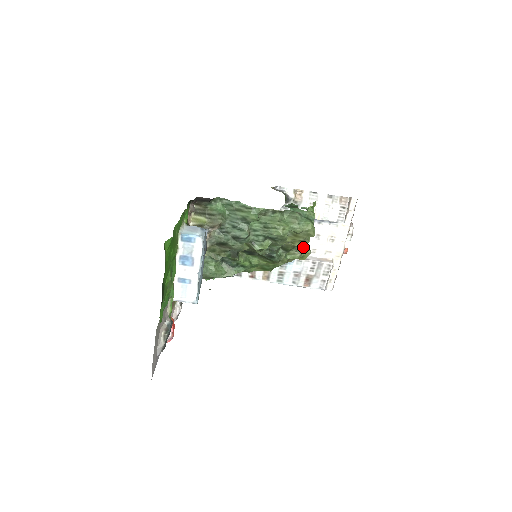
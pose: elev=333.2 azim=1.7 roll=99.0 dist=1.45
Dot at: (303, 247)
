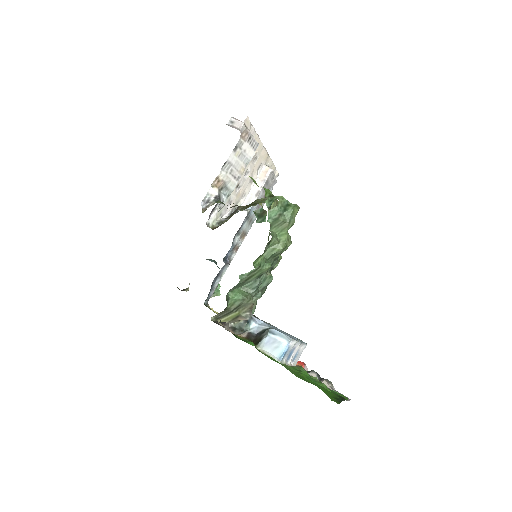
Dot at: occluded
